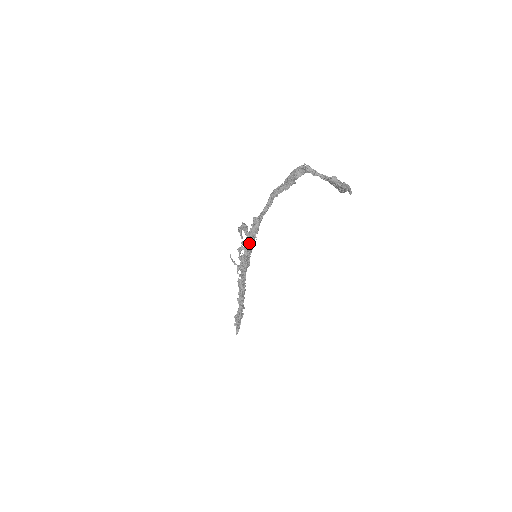
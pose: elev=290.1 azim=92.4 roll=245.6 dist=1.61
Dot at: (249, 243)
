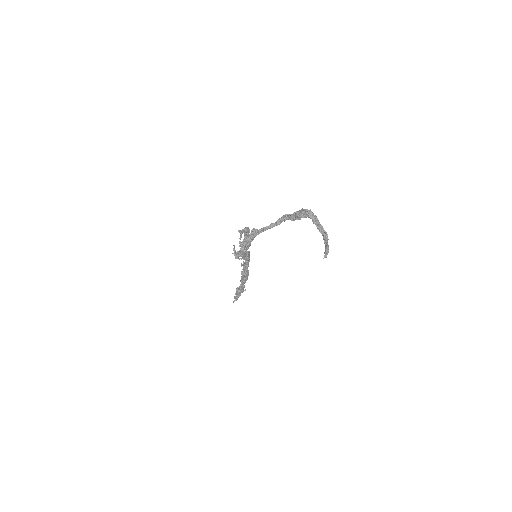
Dot at: (242, 246)
